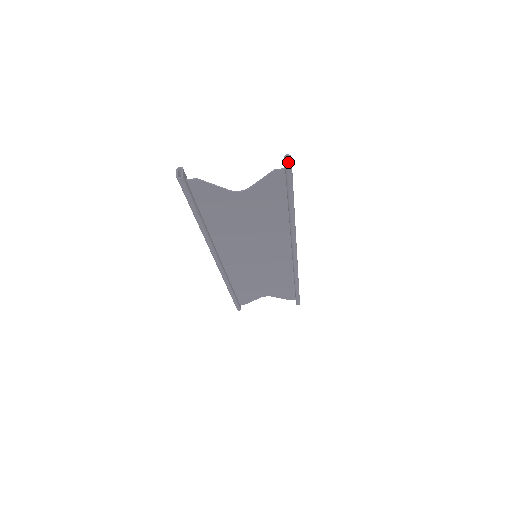
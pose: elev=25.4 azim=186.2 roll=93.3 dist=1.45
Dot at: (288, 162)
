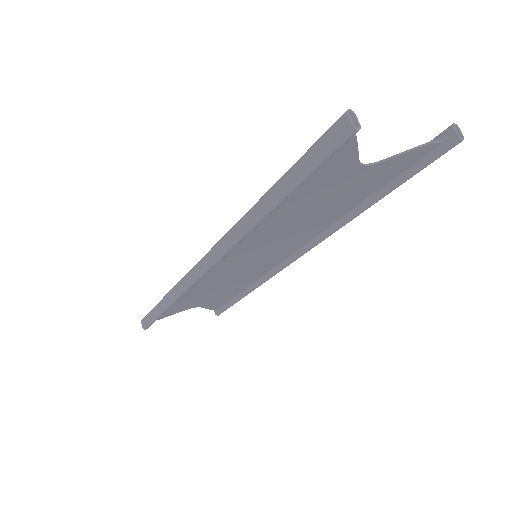
Dot at: (443, 134)
